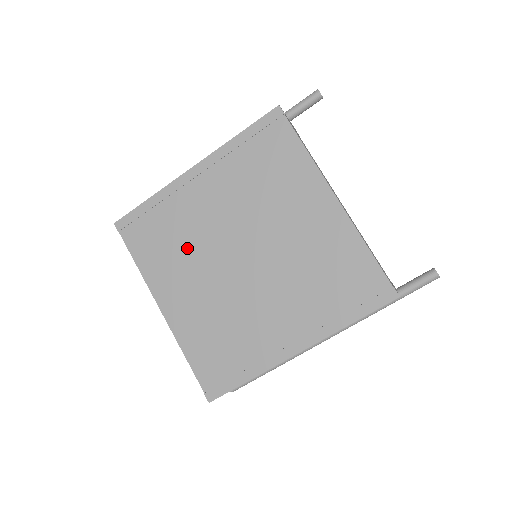
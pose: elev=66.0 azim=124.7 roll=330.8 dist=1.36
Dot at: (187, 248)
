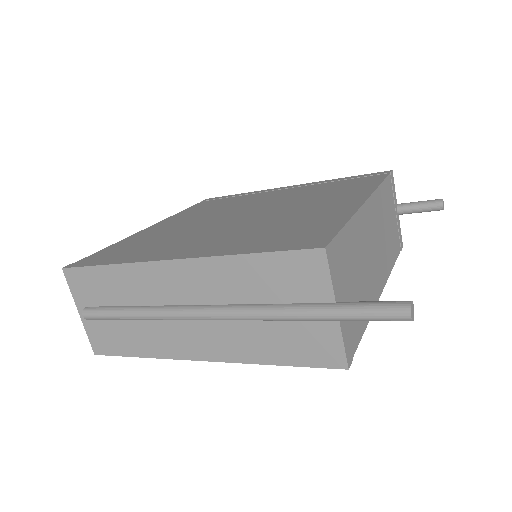
Dot at: occluded
